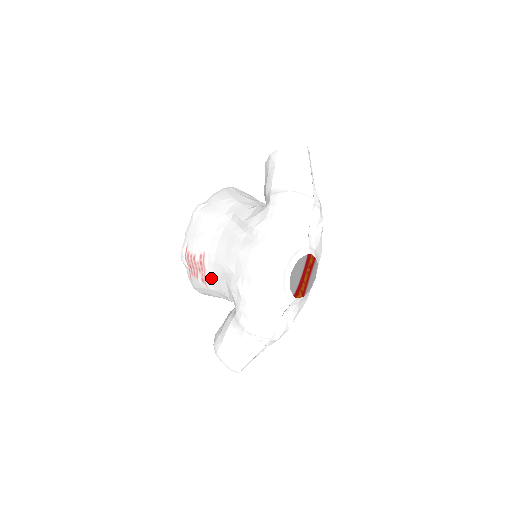
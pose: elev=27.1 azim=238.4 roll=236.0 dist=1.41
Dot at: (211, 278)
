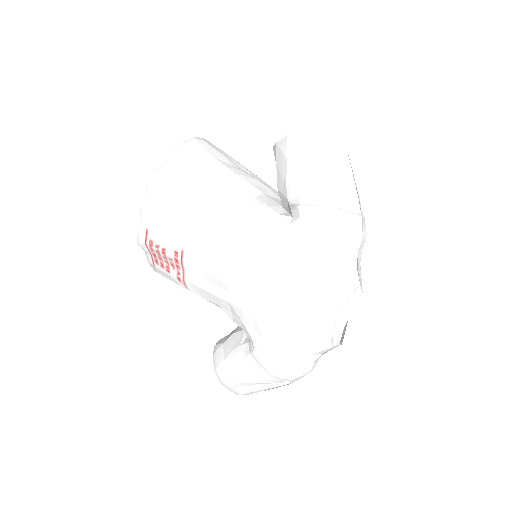
Dot at: (197, 285)
